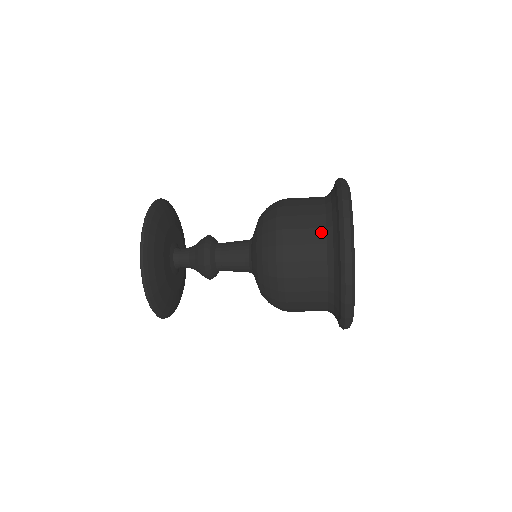
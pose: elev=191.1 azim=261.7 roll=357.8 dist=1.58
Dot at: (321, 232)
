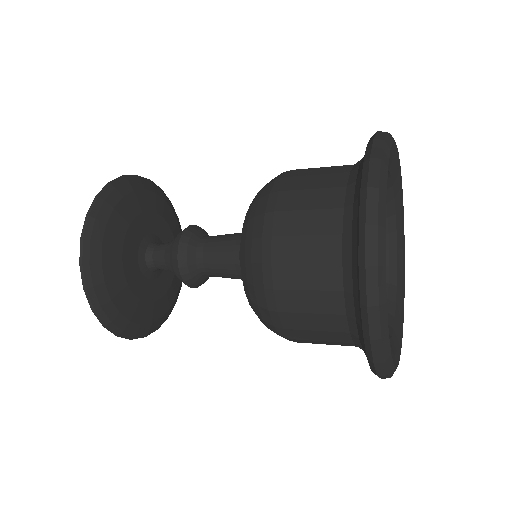
Dot at: (333, 242)
